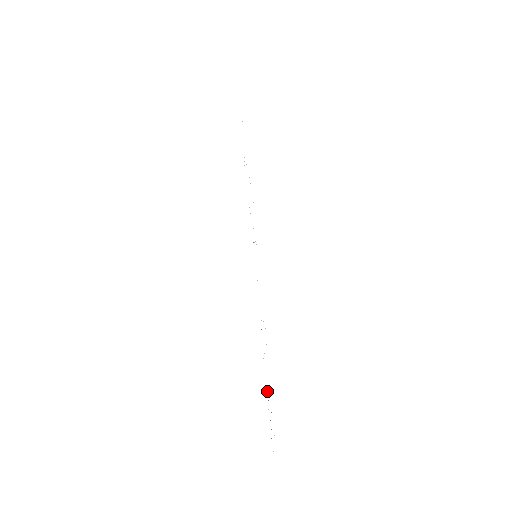
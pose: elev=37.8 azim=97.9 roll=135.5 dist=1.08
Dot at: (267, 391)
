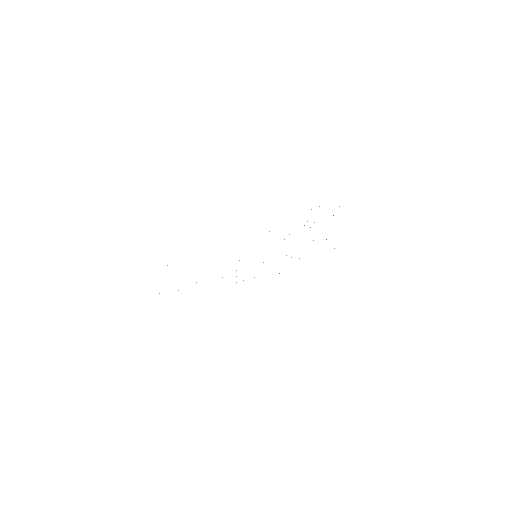
Dot at: occluded
